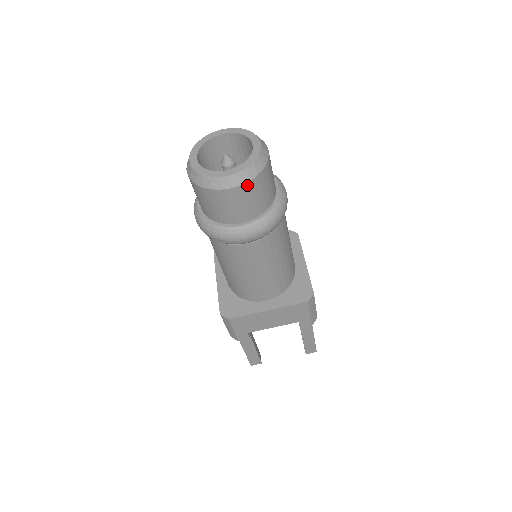
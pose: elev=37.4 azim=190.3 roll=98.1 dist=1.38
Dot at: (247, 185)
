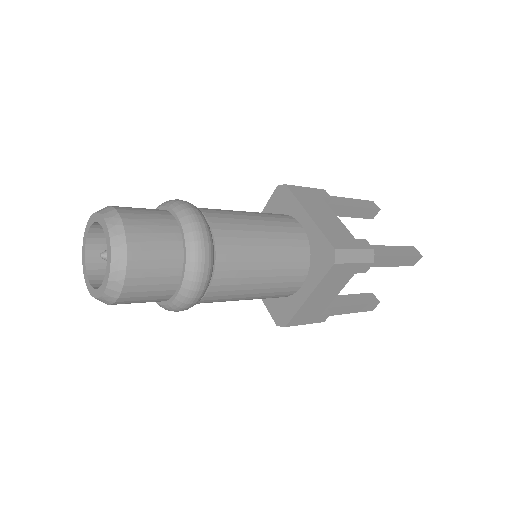
Dot at: (129, 277)
